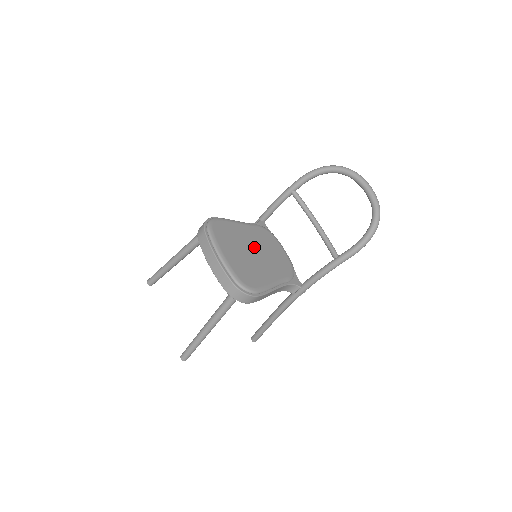
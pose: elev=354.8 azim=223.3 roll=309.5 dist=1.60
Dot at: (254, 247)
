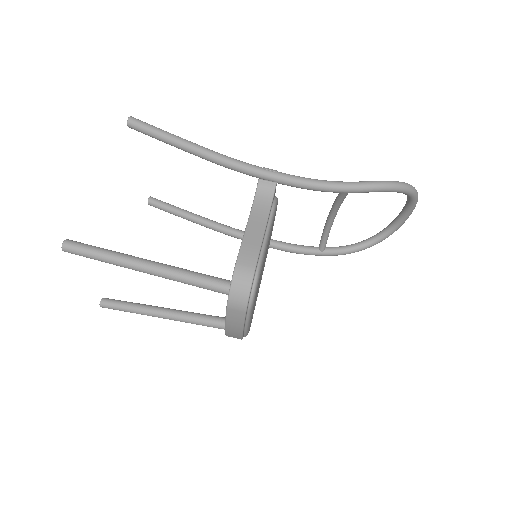
Dot at: occluded
